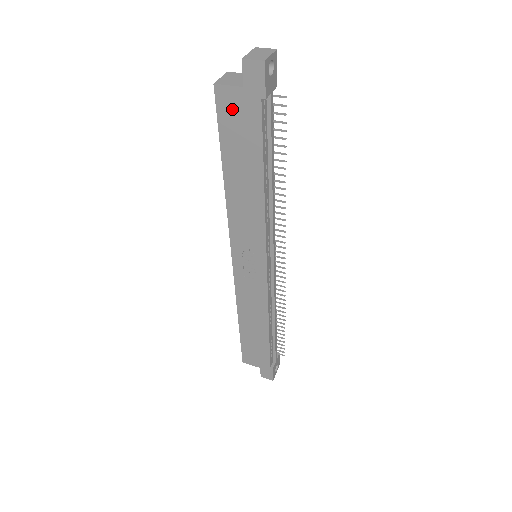
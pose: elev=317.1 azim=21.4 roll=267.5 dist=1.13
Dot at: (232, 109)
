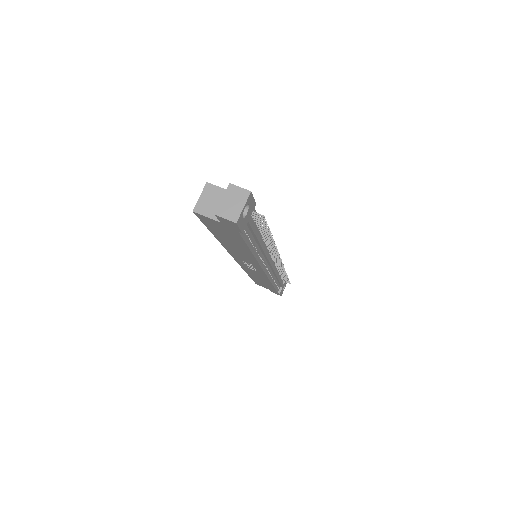
Dot at: (214, 224)
